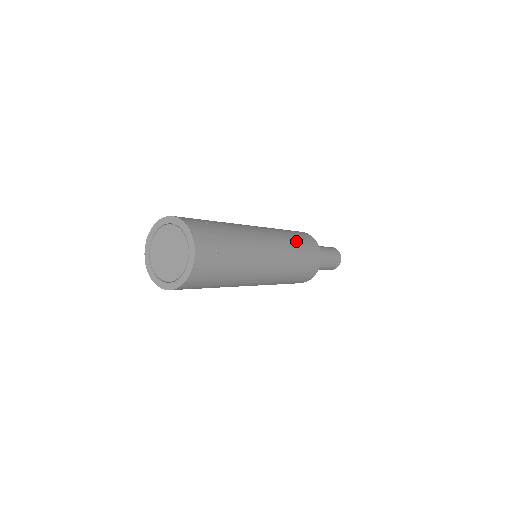
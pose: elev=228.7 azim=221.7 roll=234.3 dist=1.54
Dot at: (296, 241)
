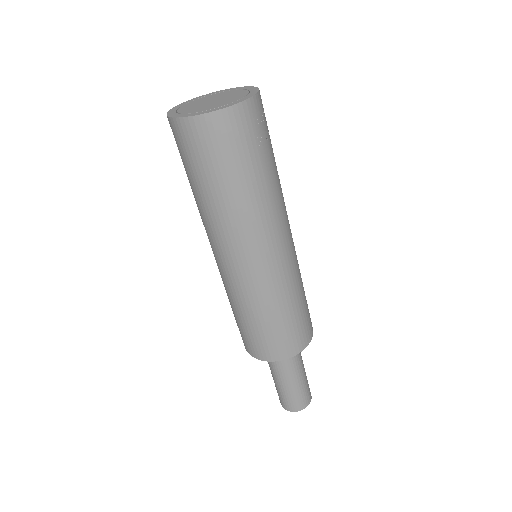
Dot at: (303, 289)
